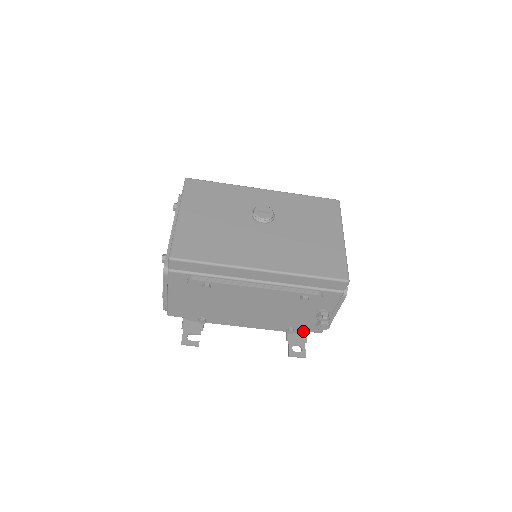
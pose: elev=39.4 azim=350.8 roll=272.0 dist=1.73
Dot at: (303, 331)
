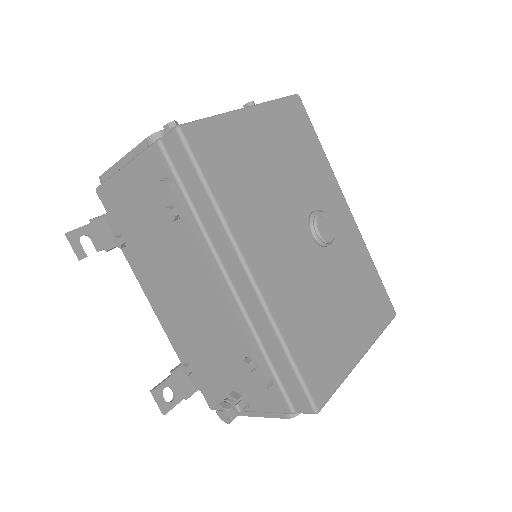
Dot at: (198, 385)
